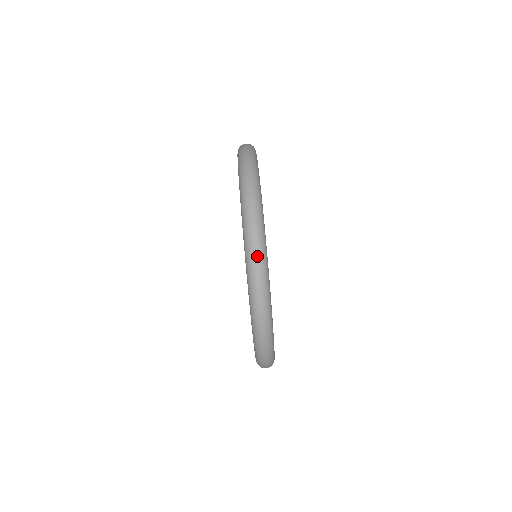
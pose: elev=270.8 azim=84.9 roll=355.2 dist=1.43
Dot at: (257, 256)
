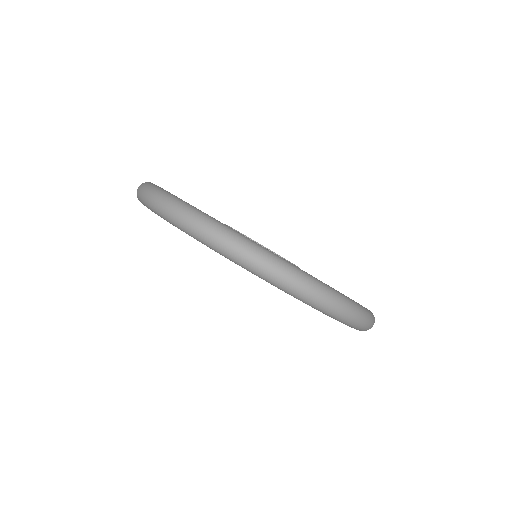
Dot at: (316, 293)
